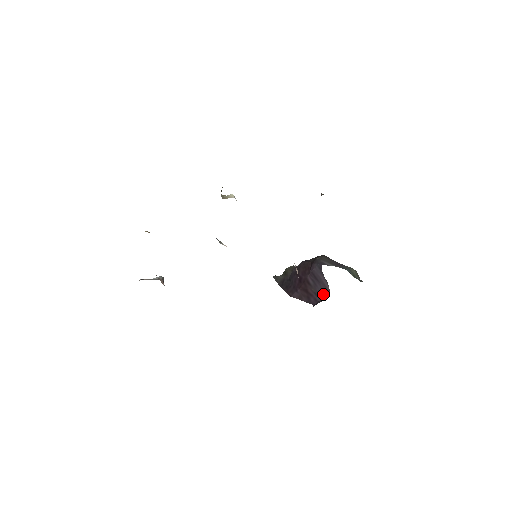
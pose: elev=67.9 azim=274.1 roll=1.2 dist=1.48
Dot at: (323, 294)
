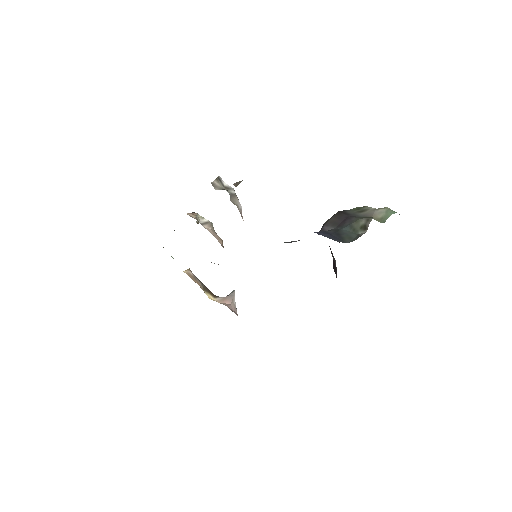
Dot at: occluded
